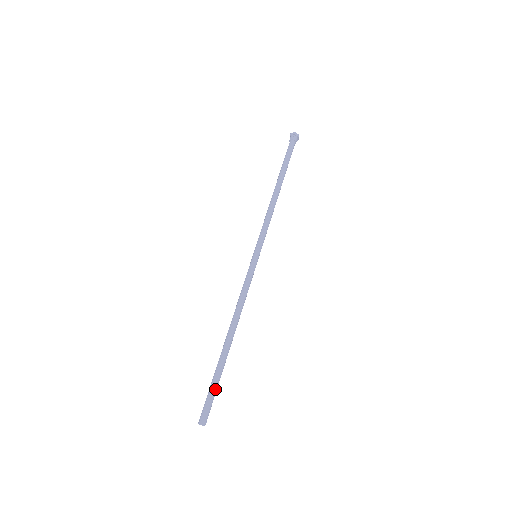
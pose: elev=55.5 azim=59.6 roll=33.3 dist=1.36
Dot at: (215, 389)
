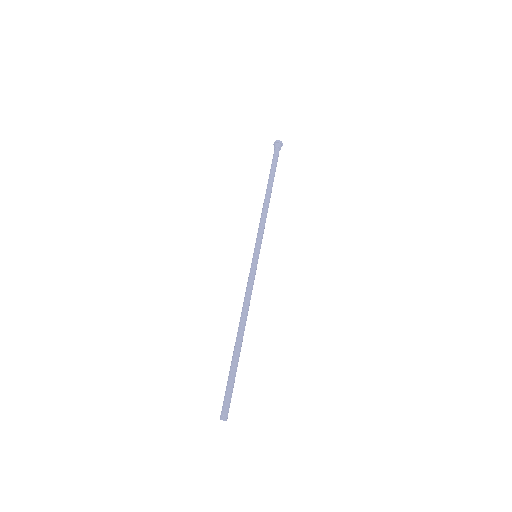
Dot at: (231, 384)
